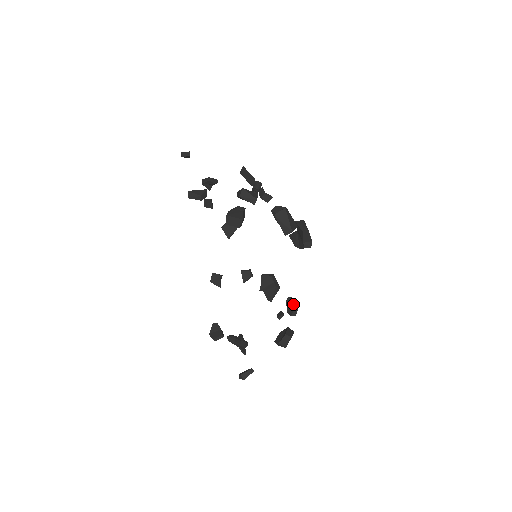
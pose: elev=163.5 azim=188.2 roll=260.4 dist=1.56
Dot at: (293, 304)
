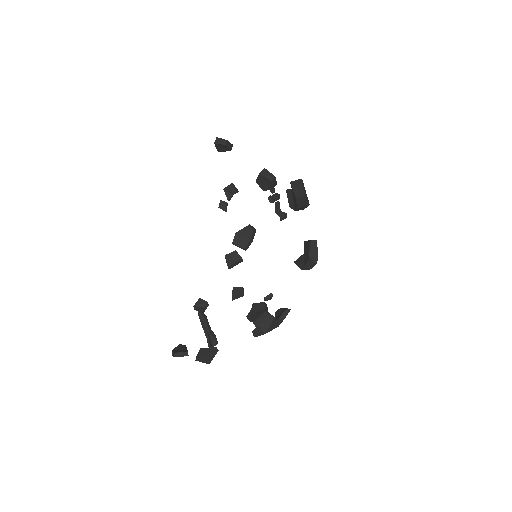
Dot at: (284, 310)
